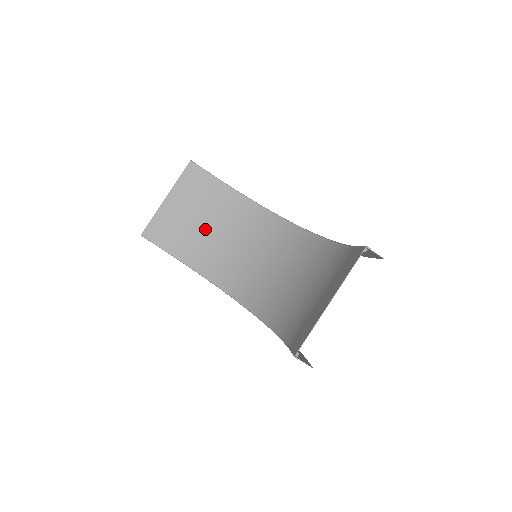
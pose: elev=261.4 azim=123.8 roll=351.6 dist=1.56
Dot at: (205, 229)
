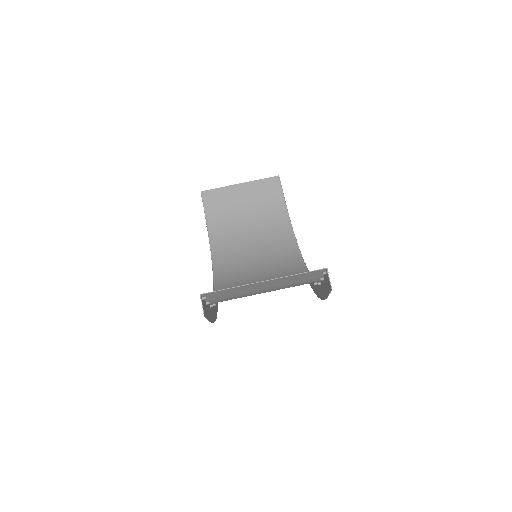
Dot at: (244, 224)
